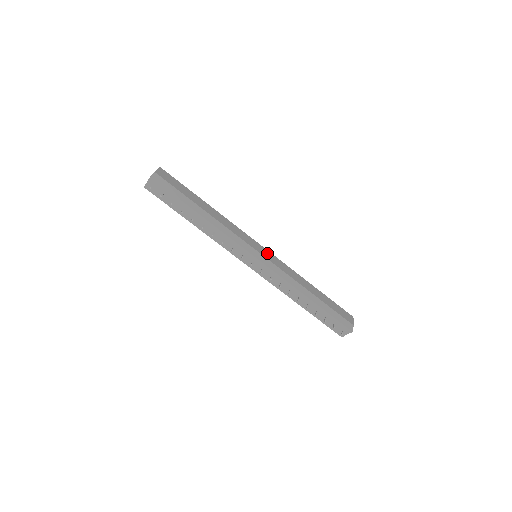
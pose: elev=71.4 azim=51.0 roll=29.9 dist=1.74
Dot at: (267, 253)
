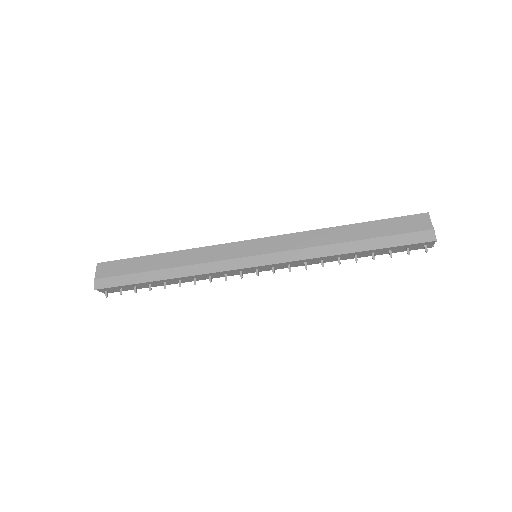
Dot at: (263, 244)
